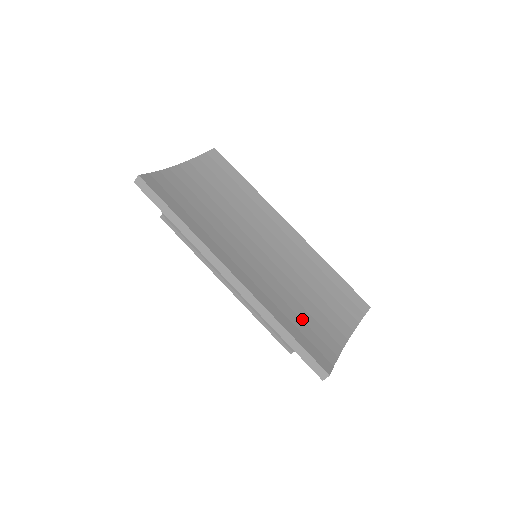
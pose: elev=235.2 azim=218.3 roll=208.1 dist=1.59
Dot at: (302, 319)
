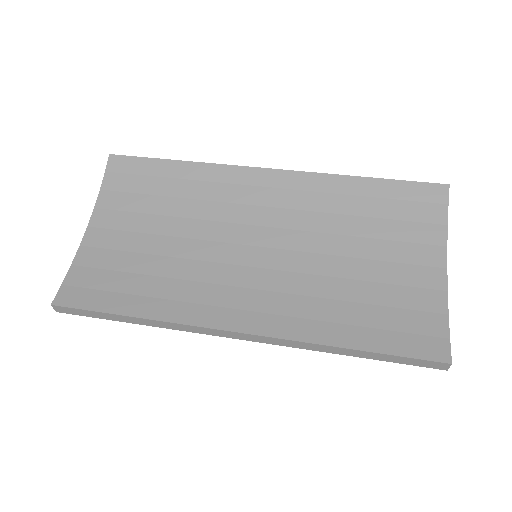
Dot at: (366, 303)
